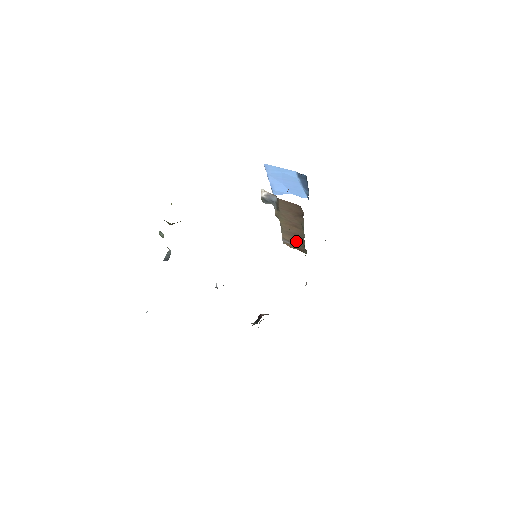
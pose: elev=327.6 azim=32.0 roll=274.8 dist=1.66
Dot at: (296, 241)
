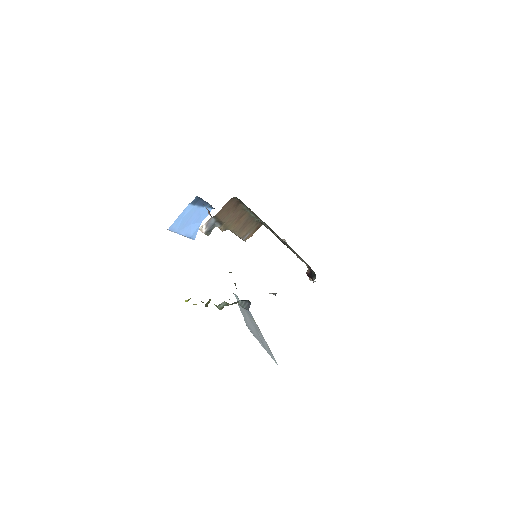
Dot at: (250, 226)
